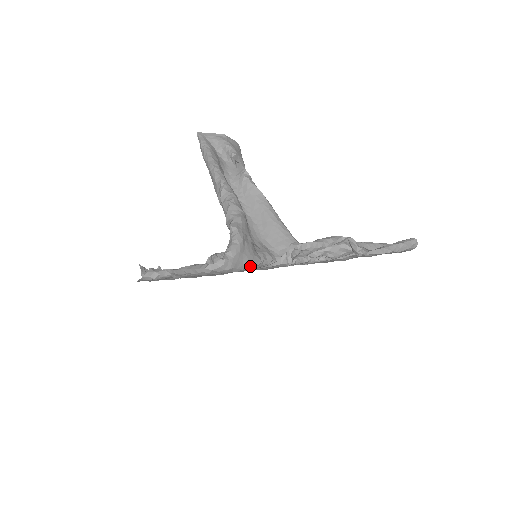
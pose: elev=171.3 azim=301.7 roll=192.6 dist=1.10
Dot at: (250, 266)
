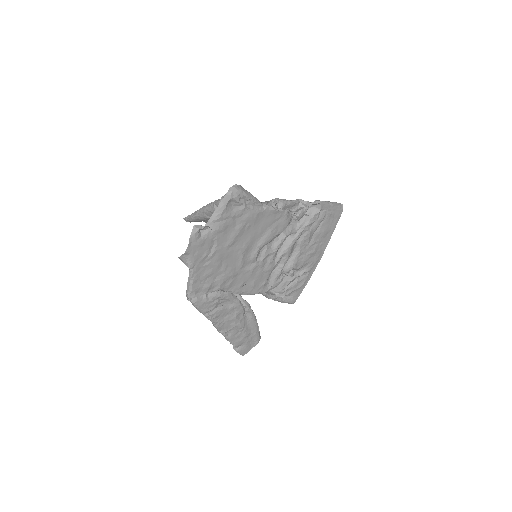
Dot at: (252, 197)
